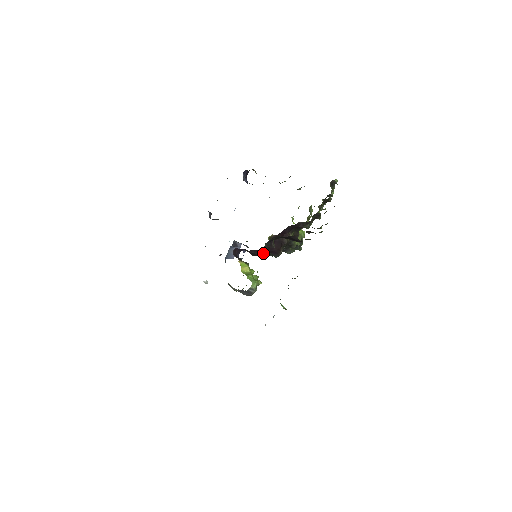
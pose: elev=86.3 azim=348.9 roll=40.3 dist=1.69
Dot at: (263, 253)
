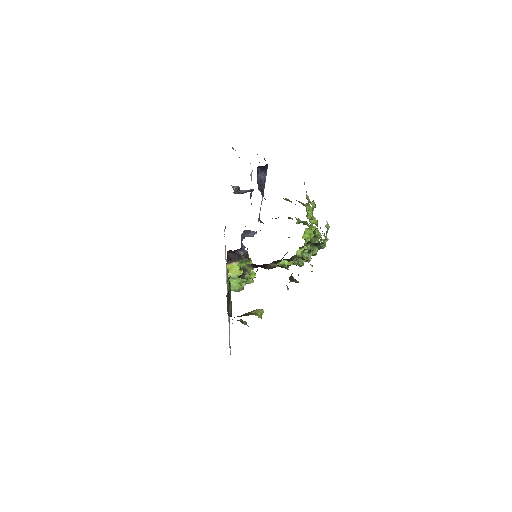
Dot at: occluded
